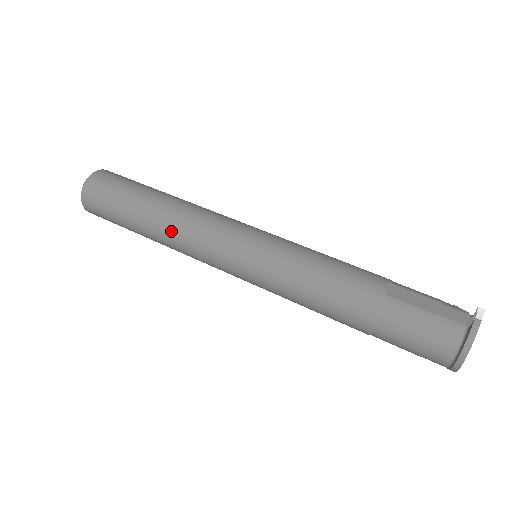
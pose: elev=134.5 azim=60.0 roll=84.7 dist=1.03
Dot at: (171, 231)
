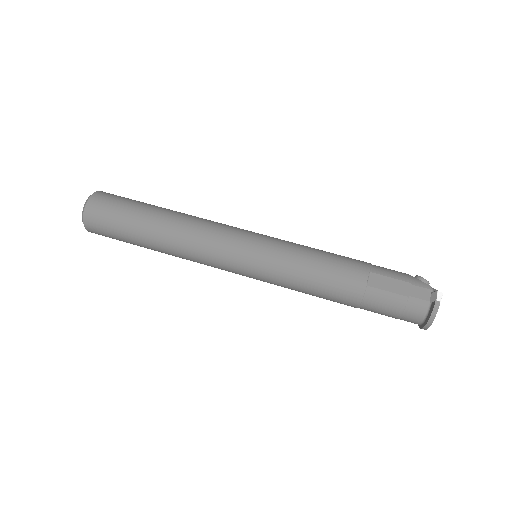
Dot at: (179, 251)
